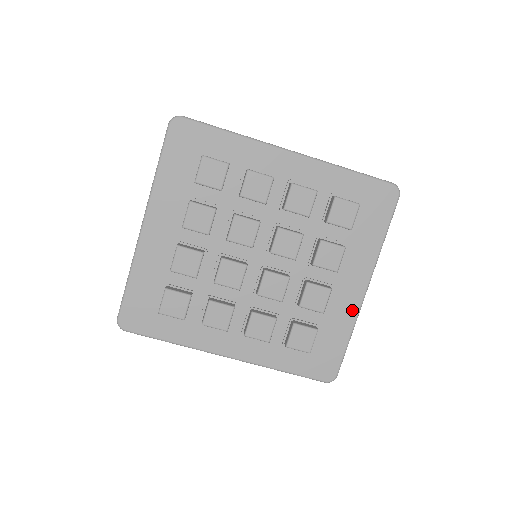
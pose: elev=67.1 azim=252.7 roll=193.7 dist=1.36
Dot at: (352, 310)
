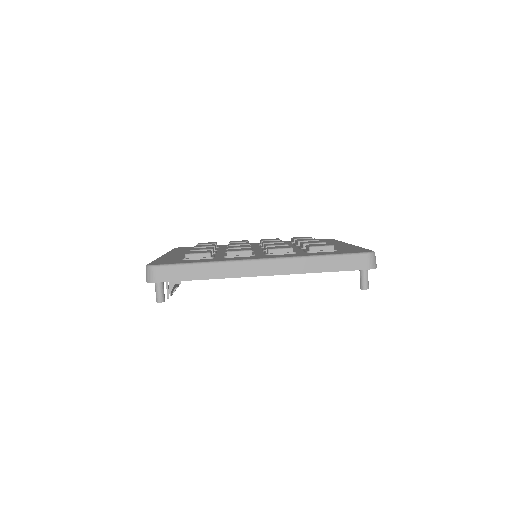
Dot at: occluded
